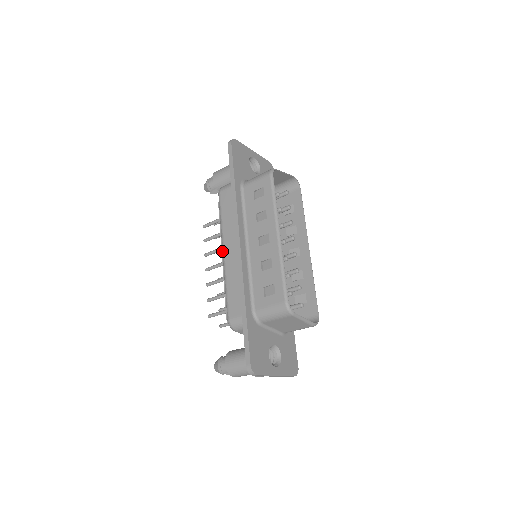
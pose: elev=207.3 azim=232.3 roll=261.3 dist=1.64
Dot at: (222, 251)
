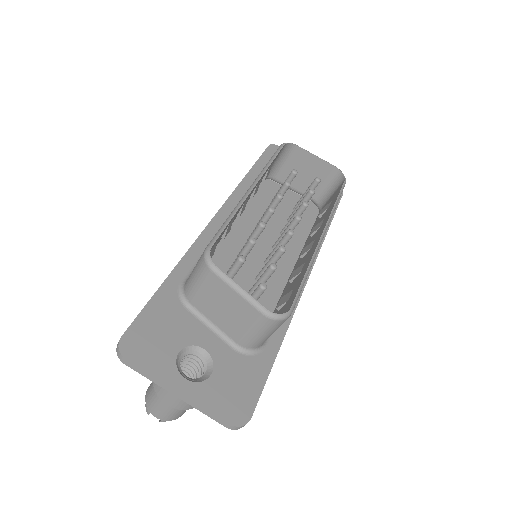
Dot at: occluded
